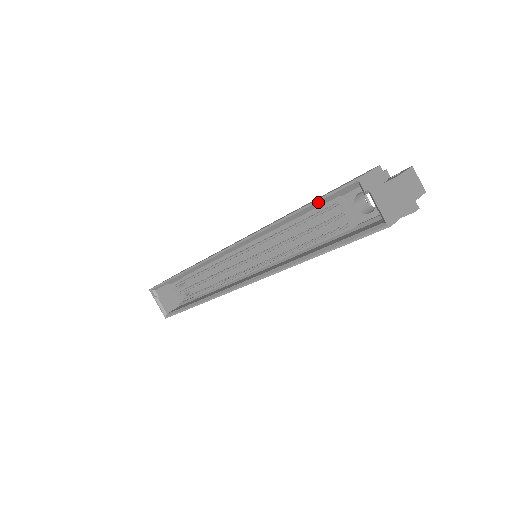
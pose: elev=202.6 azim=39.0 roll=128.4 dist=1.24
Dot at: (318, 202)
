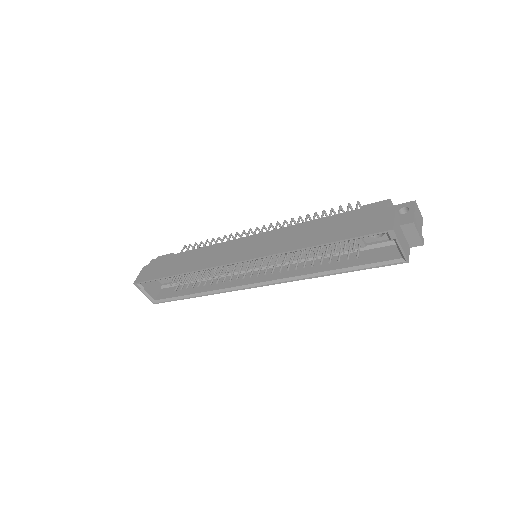
Dot at: (344, 241)
